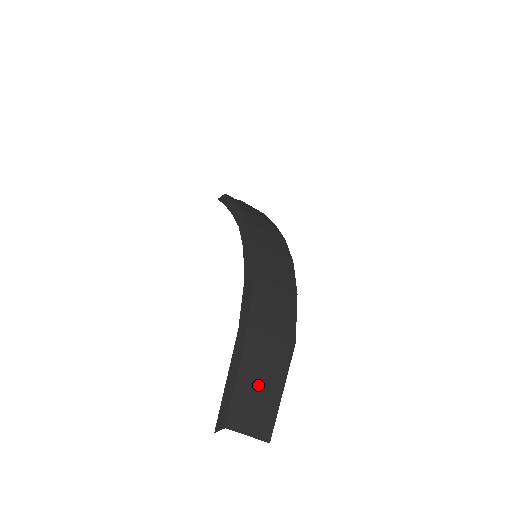
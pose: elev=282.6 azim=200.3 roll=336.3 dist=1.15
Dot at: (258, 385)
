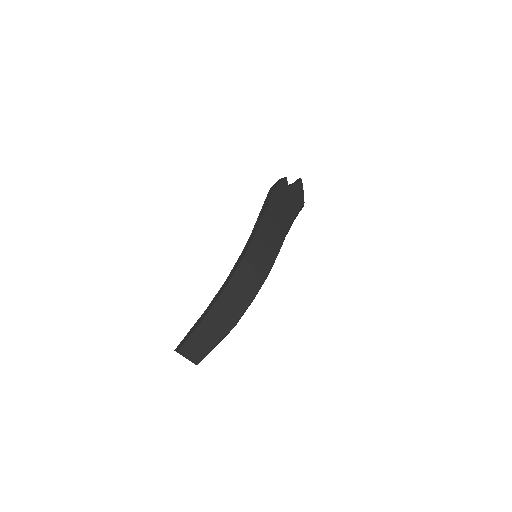
Dot at: (202, 341)
